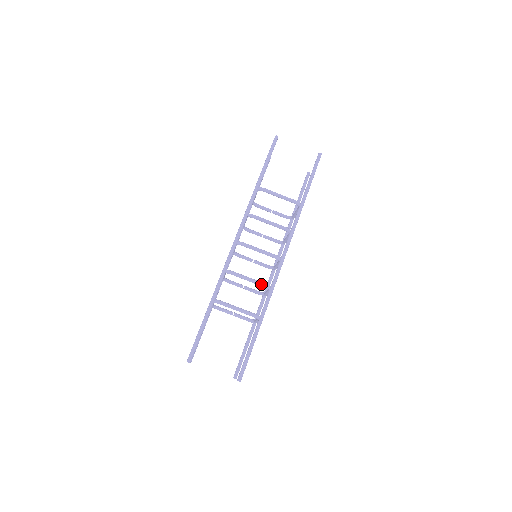
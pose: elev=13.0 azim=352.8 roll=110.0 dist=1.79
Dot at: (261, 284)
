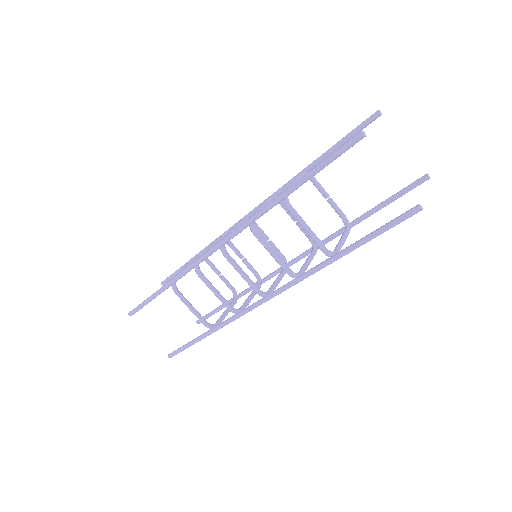
Dot at: (225, 306)
